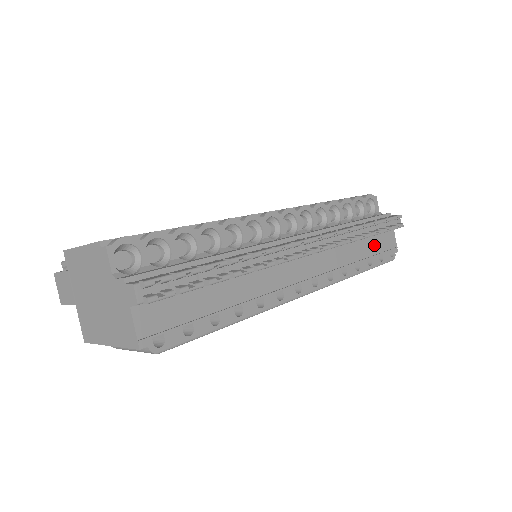
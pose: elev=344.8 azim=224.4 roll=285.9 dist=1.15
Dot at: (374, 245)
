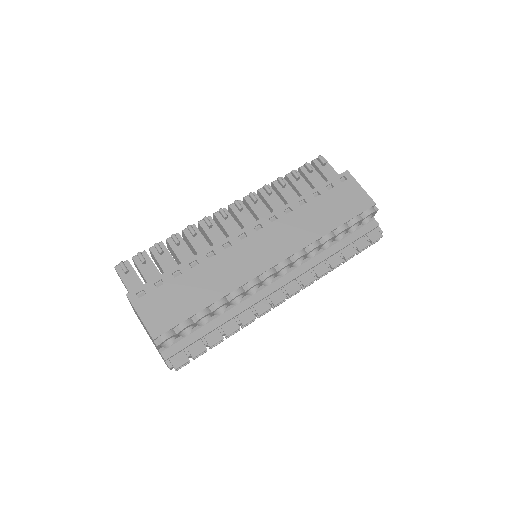
Dot at: occluded
